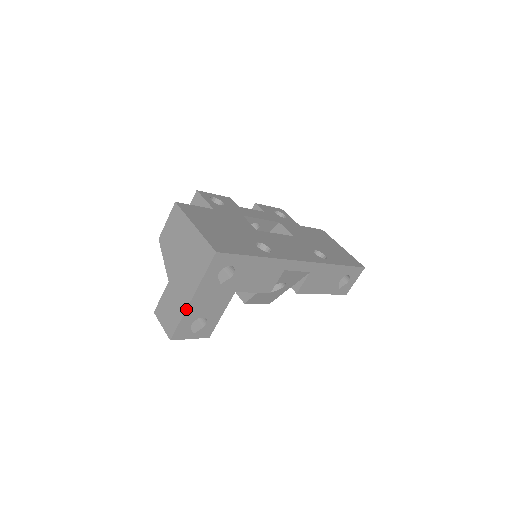
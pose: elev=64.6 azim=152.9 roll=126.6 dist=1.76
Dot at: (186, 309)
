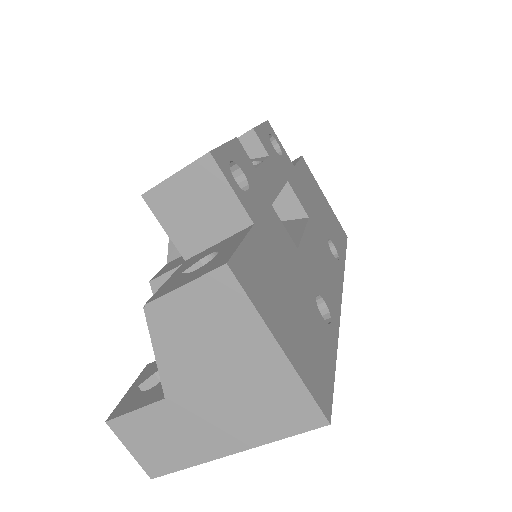
Dot at: occluded
